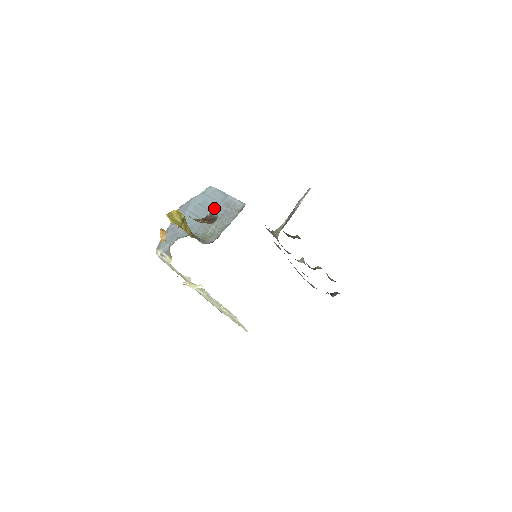
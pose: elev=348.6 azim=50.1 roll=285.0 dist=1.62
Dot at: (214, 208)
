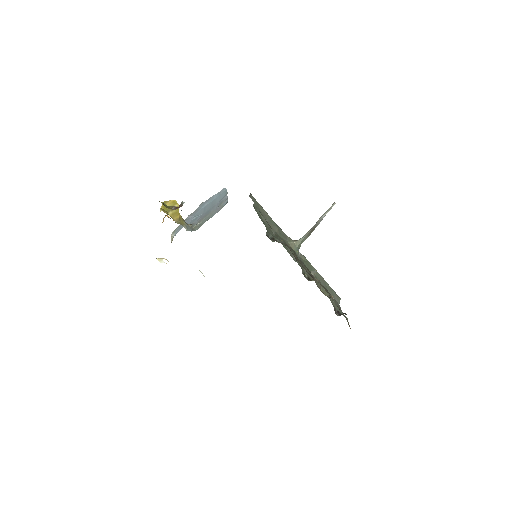
Dot at: (214, 205)
